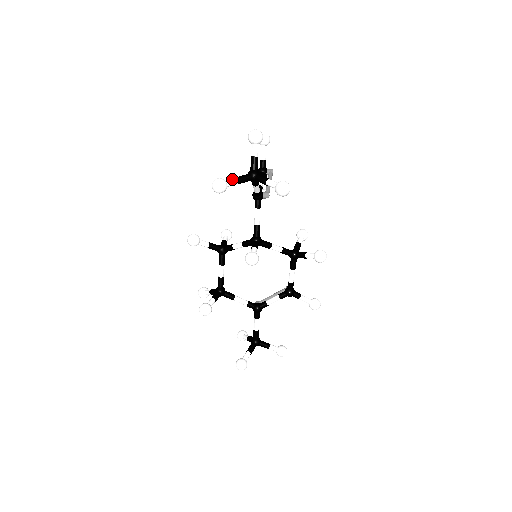
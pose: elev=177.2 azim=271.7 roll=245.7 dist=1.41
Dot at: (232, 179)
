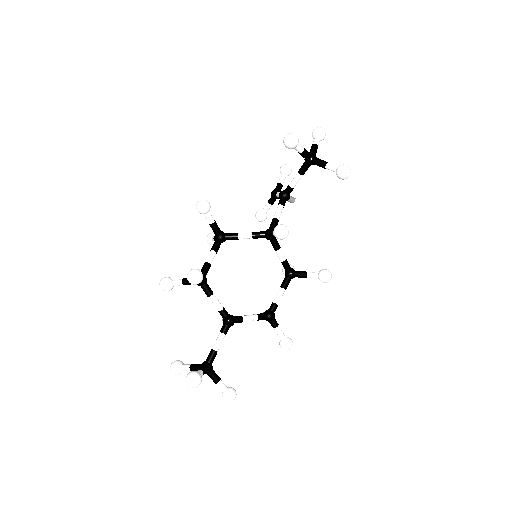
Dot at: occluded
